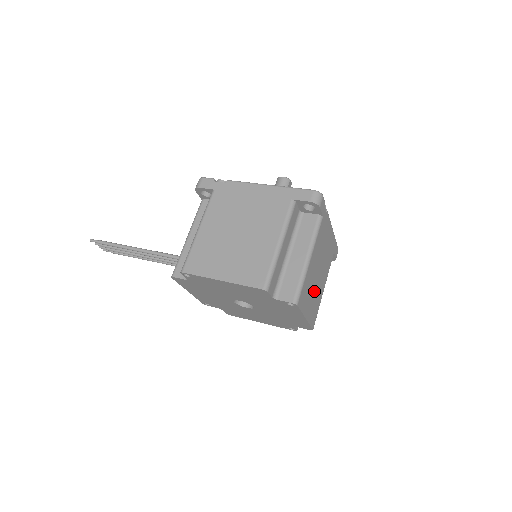
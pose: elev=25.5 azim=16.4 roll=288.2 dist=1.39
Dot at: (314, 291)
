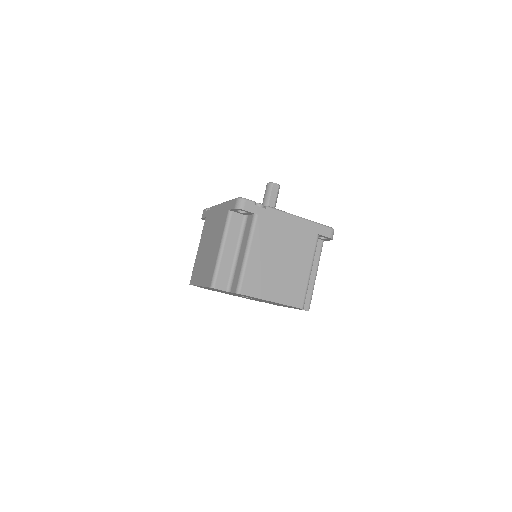
Dot at: (280, 276)
